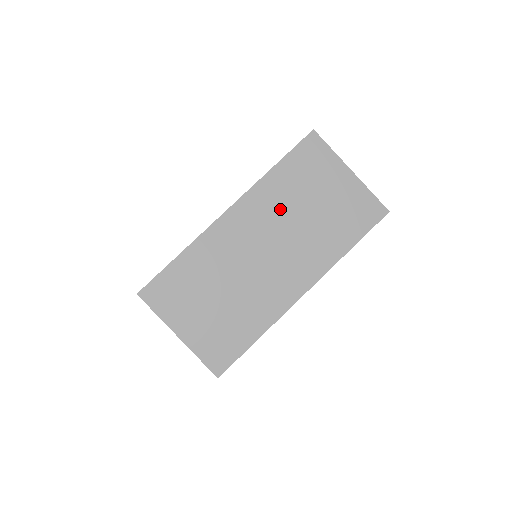
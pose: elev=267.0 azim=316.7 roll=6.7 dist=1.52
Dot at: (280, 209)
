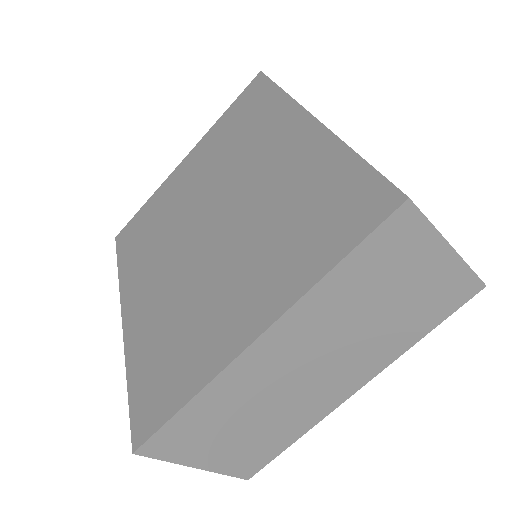
Dot at: (336, 320)
